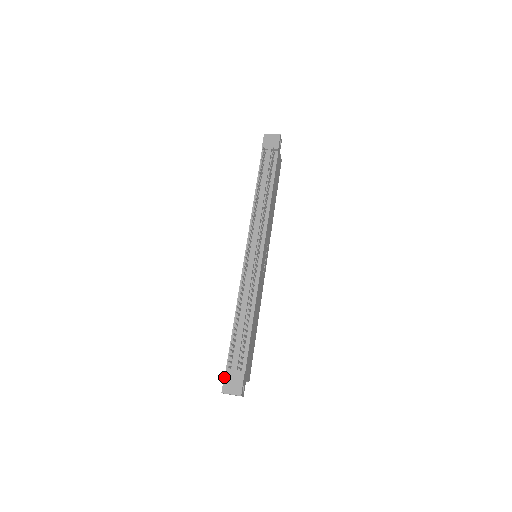
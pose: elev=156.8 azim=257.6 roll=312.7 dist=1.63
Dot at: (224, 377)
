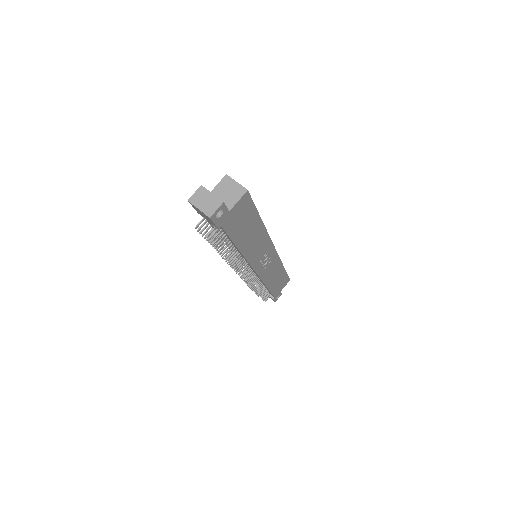
Dot at: occluded
